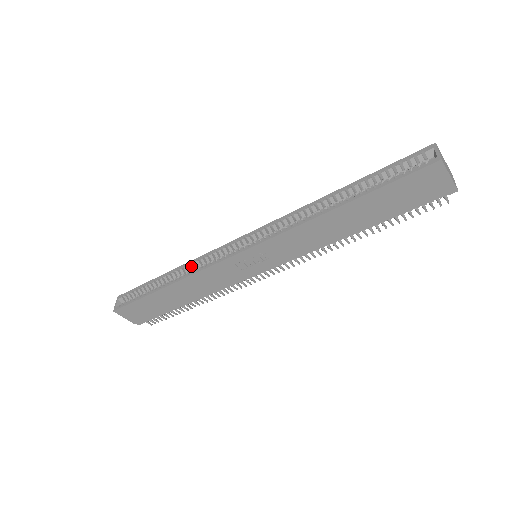
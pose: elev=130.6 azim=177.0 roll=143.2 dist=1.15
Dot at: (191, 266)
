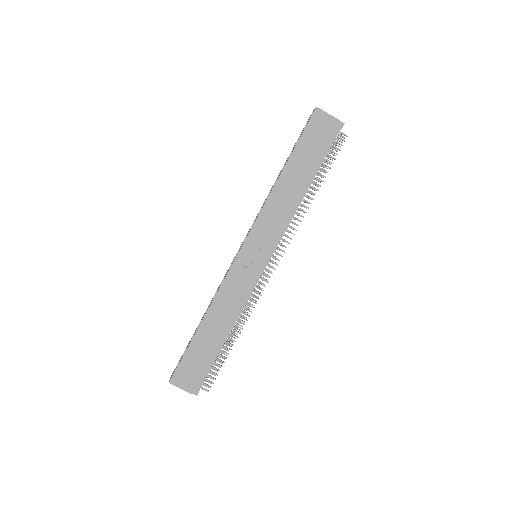
Dot at: occluded
